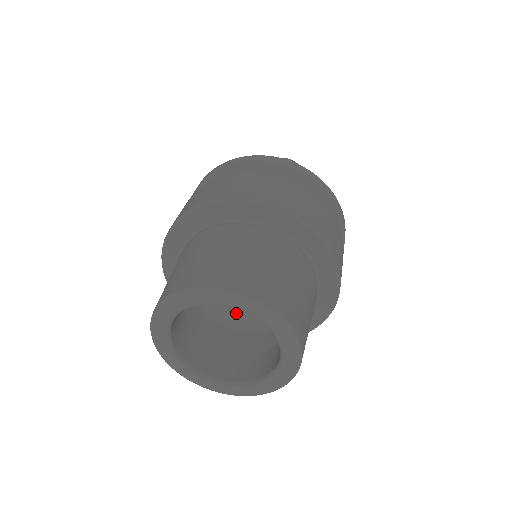
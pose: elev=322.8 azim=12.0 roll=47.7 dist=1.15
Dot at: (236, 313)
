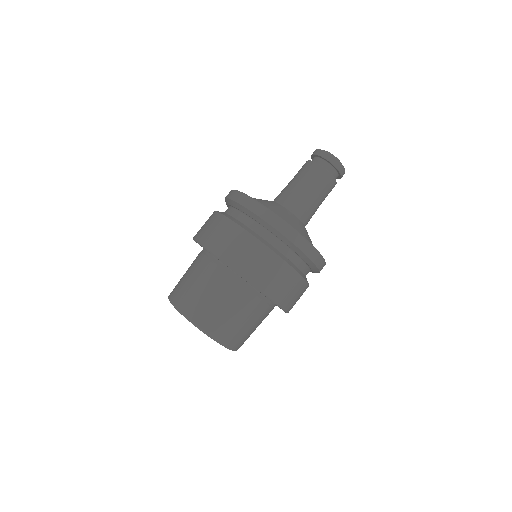
Dot at: occluded
